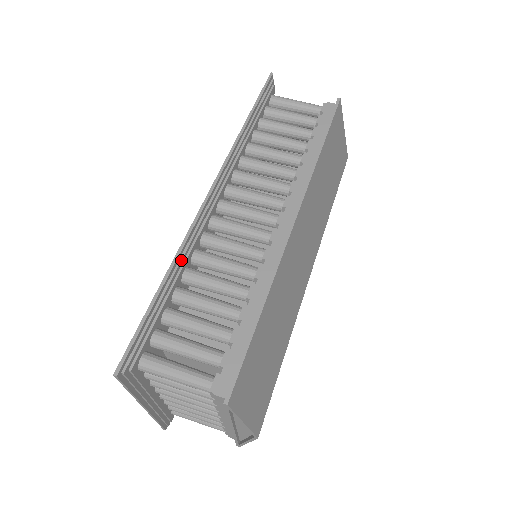
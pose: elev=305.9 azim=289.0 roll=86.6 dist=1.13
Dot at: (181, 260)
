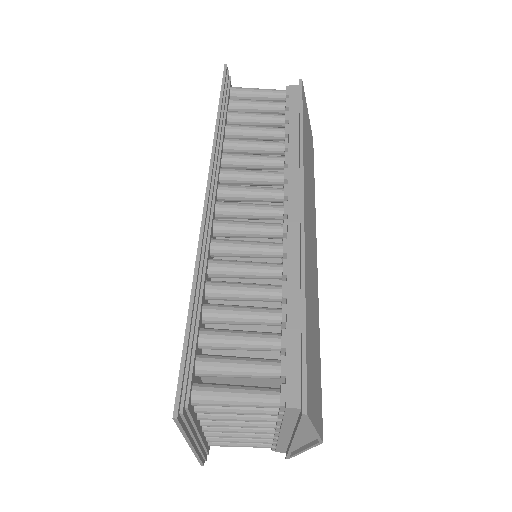
Dot at: (201, 274)
